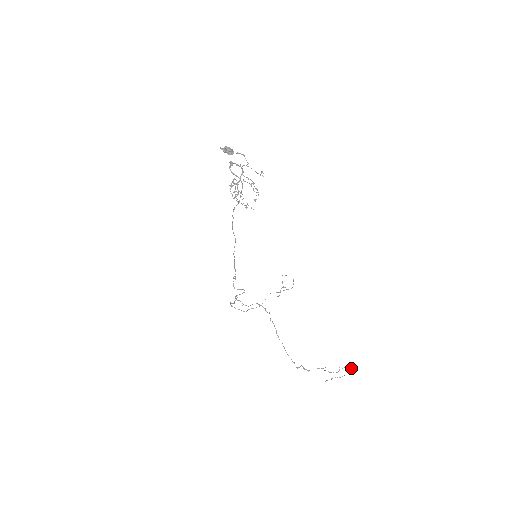
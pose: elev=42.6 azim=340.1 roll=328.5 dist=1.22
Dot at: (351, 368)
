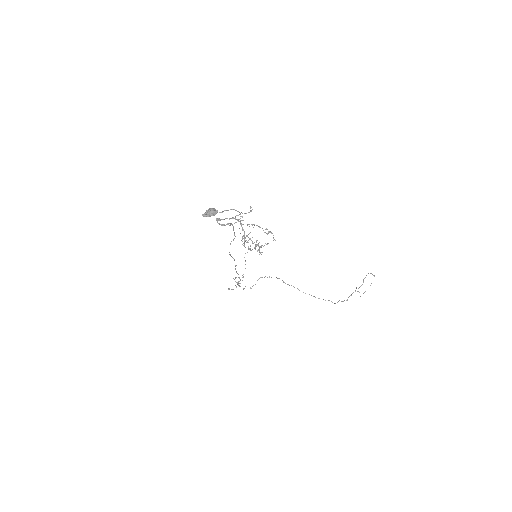
Dot at: occluded
